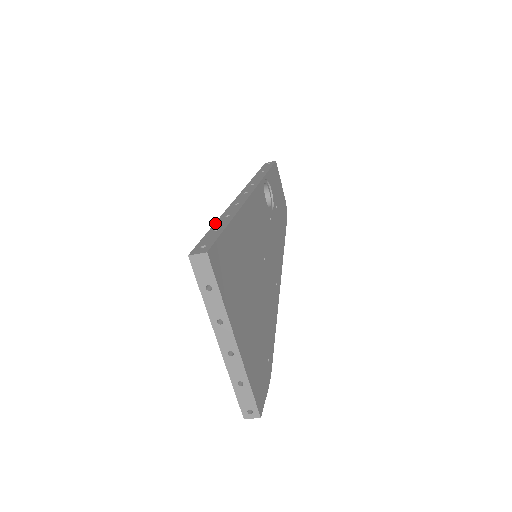
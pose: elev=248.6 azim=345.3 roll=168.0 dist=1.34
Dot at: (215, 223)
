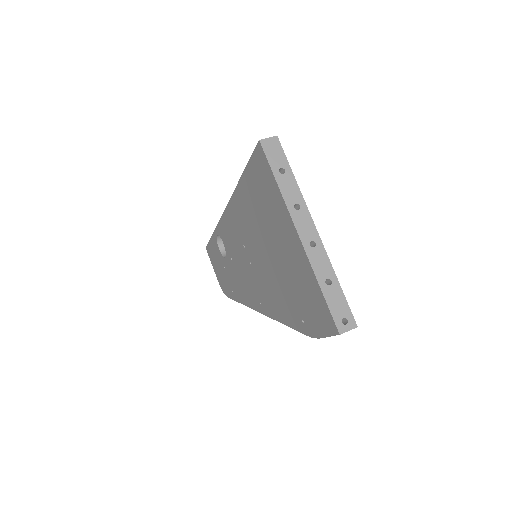
Dot at: (241, 177)
